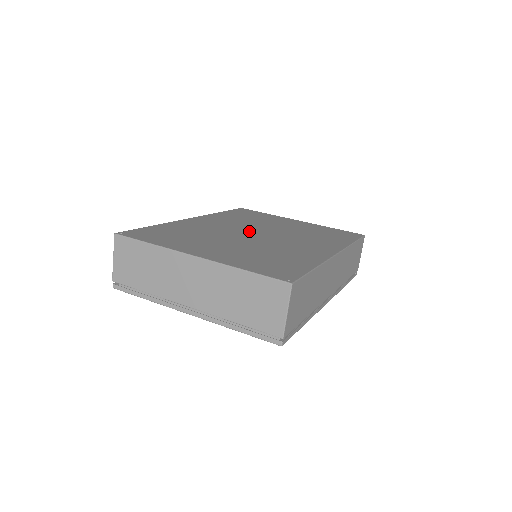
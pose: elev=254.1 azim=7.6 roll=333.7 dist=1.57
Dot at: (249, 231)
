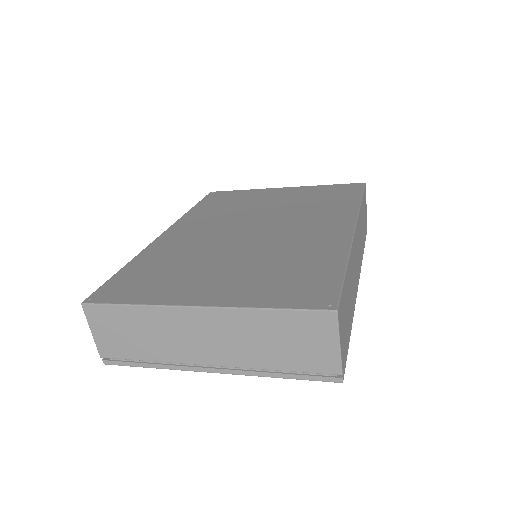
Dot at: (238, 230)
